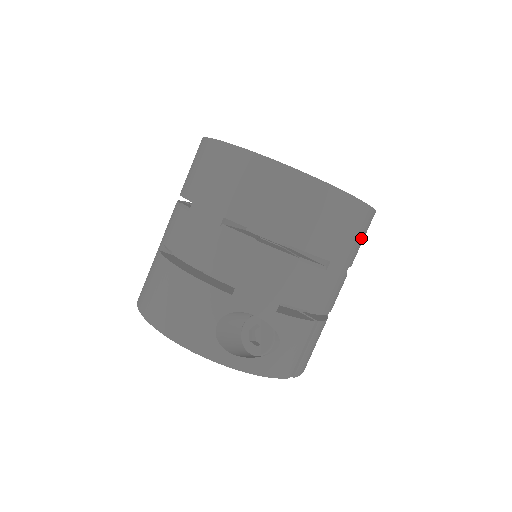
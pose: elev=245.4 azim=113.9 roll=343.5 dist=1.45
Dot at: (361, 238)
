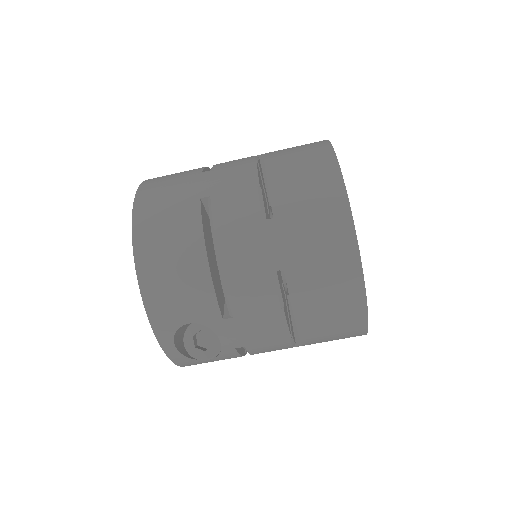
Dot at: occluded
